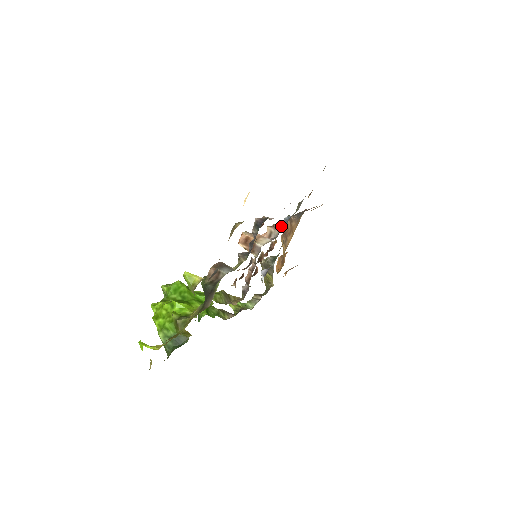
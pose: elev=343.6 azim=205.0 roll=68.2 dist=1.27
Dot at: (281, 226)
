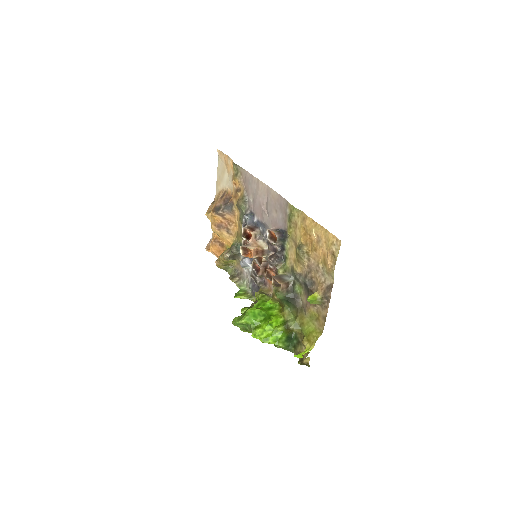
Dot at: (249, 226)
